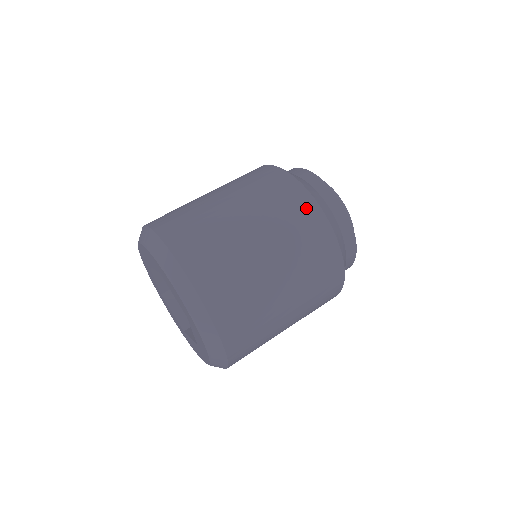
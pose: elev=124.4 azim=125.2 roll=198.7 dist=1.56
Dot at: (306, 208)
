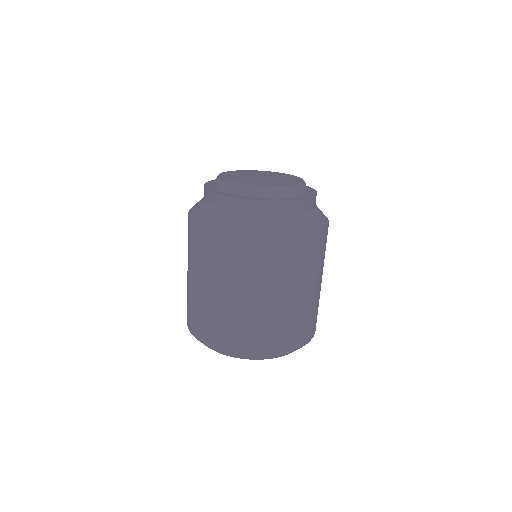
Dot at: (230, 245)
